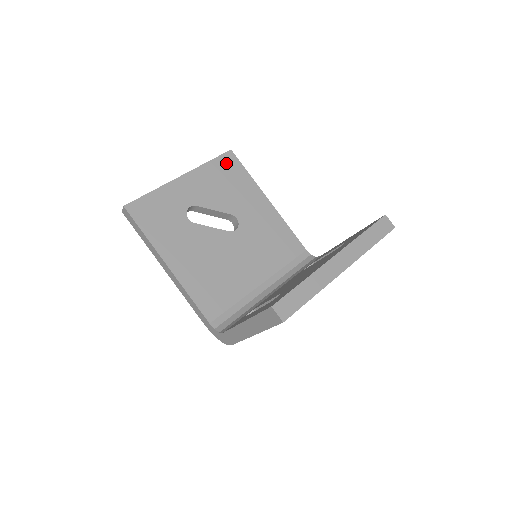
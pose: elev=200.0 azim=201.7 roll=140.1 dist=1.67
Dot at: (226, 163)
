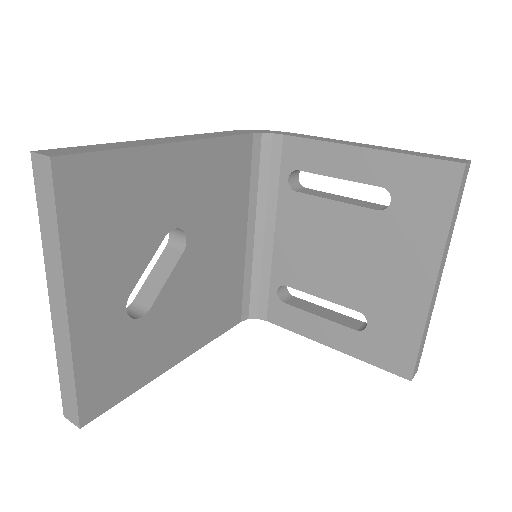
Dot at: (78, 192)
